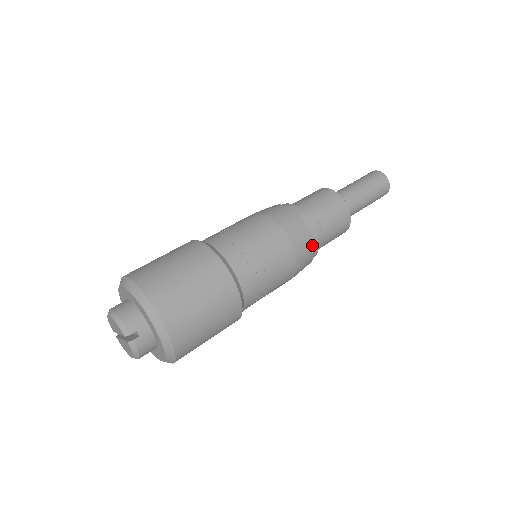
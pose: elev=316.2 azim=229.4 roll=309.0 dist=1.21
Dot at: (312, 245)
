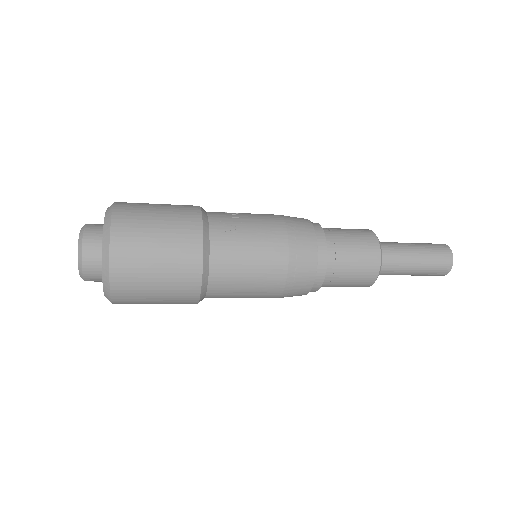
Dot at: (304, 219)
